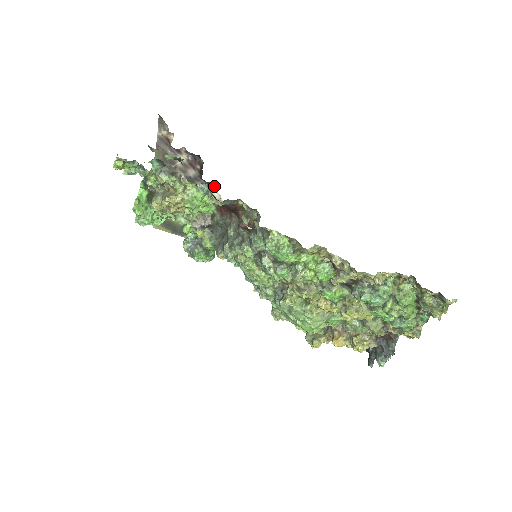
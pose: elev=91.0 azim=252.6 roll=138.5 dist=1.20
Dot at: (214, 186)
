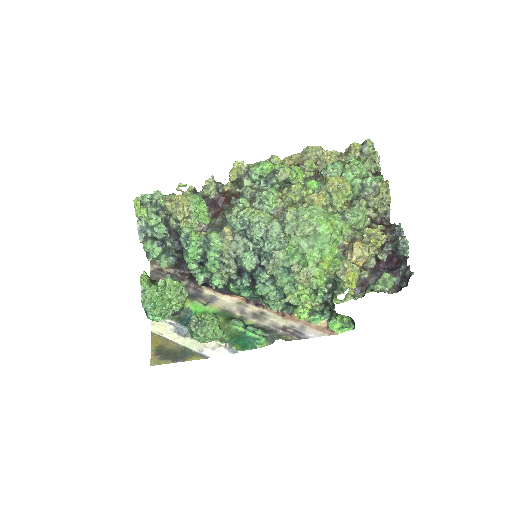
Dot at: (203, 287)
